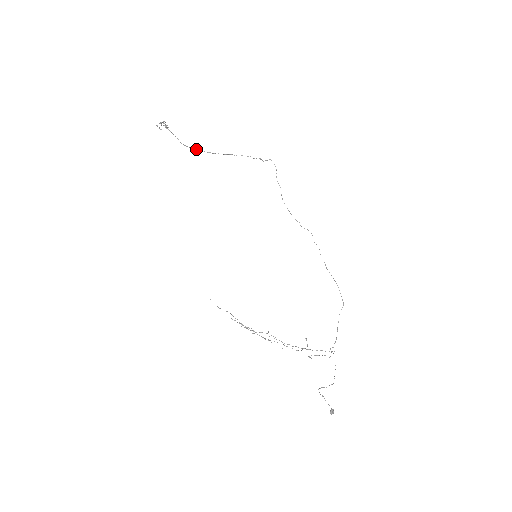
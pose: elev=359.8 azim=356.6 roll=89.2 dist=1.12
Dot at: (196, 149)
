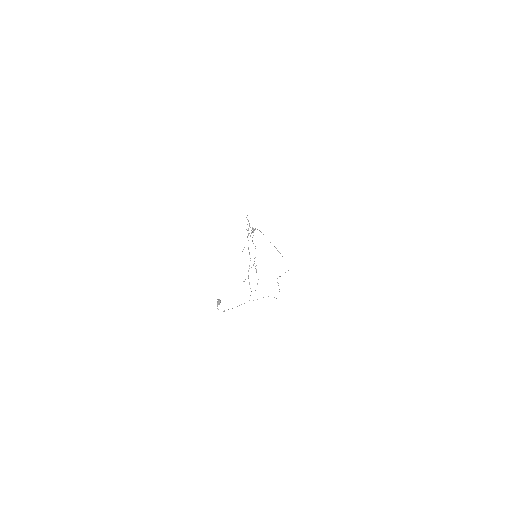
Dot at: occluded
